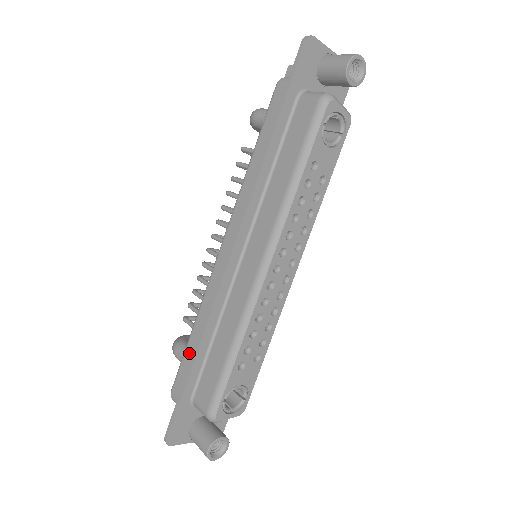
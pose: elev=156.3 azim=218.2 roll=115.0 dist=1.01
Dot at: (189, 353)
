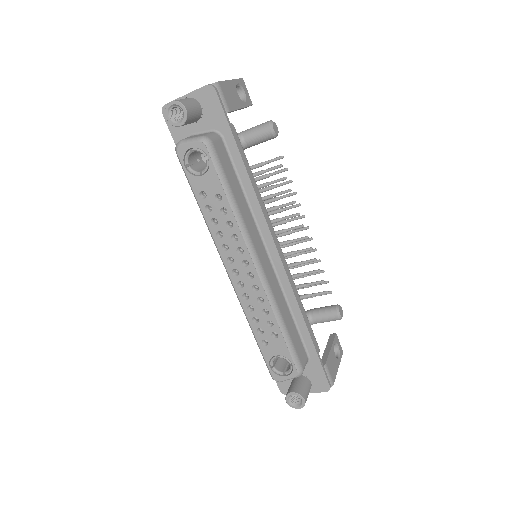
Dot at: occluded
